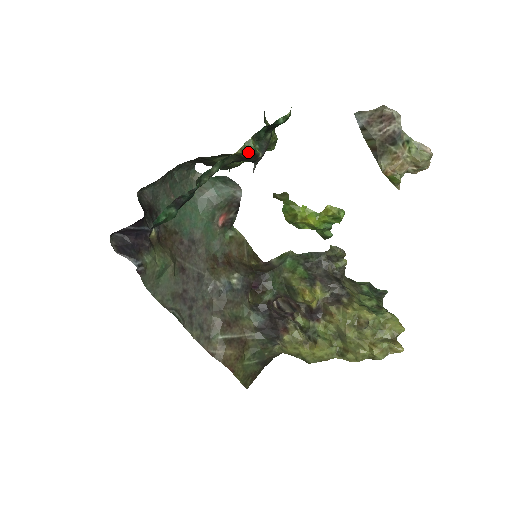
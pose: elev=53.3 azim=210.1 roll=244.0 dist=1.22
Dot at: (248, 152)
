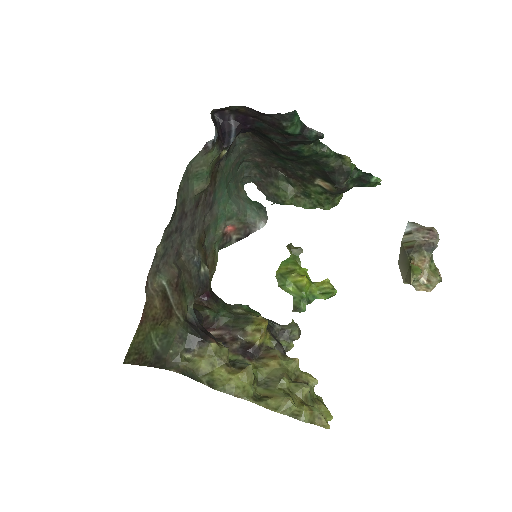
Dot at: (350, 167)
